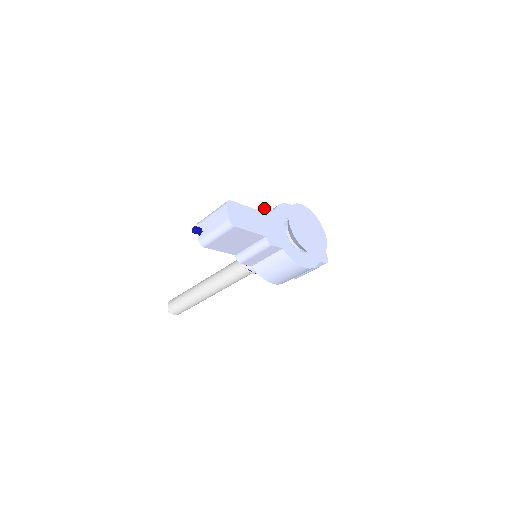
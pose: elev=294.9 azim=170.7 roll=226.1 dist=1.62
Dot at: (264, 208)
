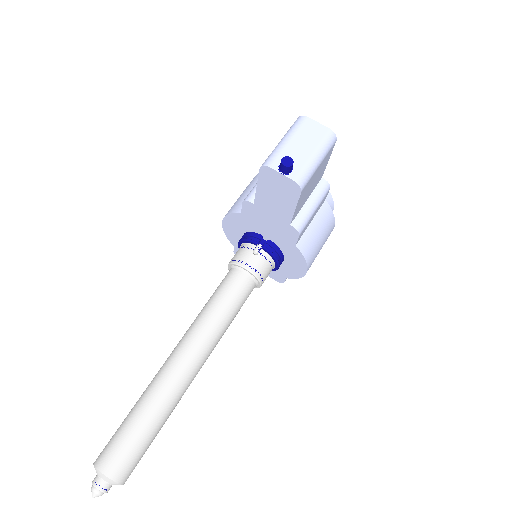
Dot at: occluded
